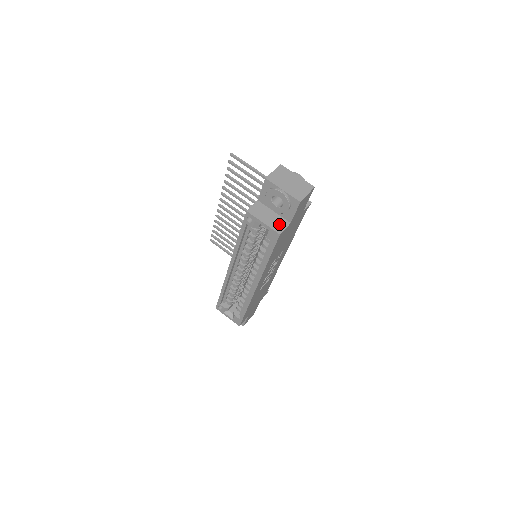
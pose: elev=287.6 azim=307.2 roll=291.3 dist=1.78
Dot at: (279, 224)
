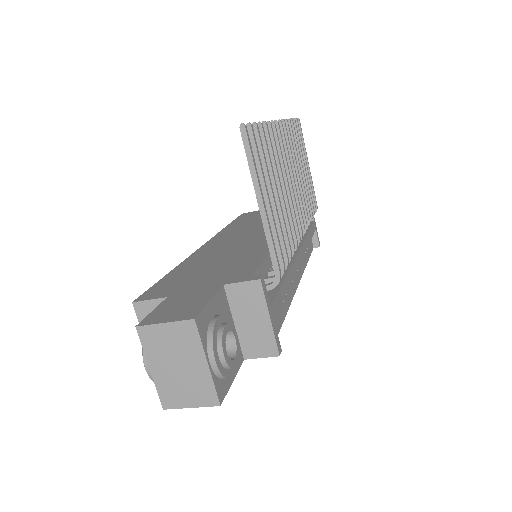
Dot at: occluded
